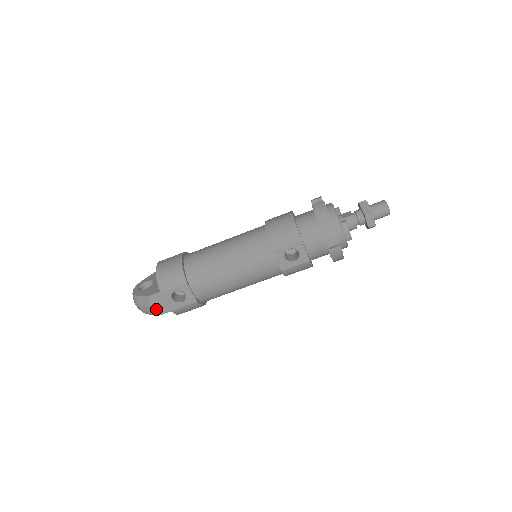
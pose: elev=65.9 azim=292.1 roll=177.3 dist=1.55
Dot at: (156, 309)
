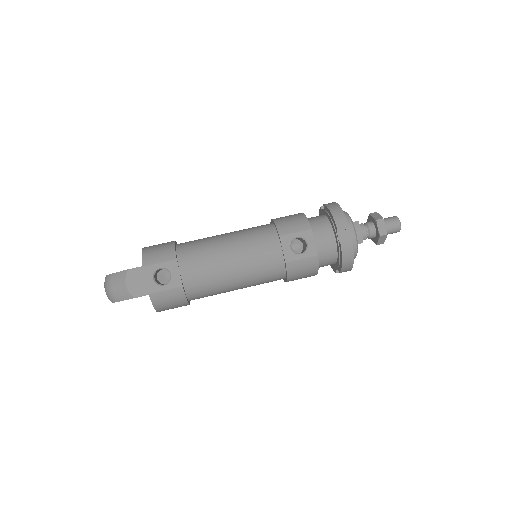
Dot at: (131, 289)
